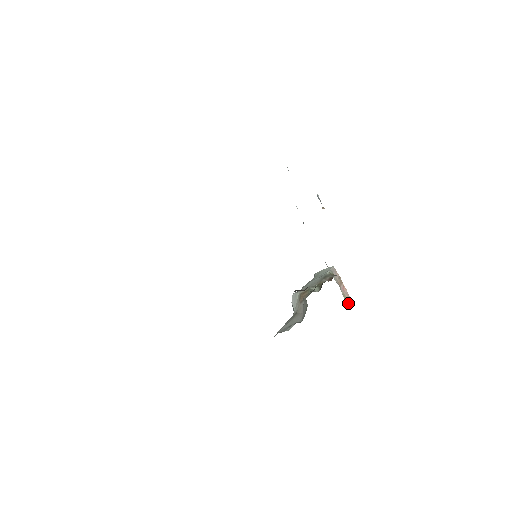
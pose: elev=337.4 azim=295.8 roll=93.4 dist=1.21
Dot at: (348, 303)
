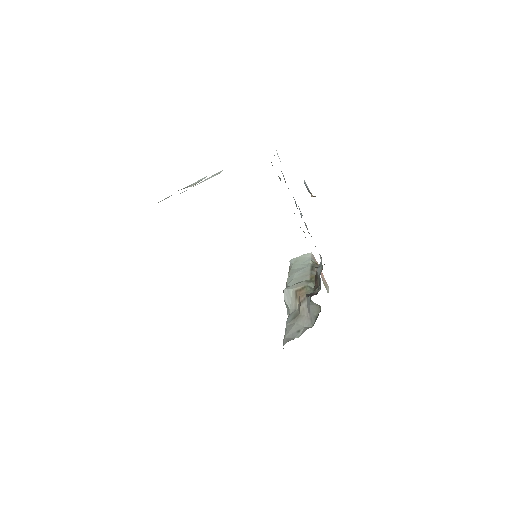
Dot at: (327, 290)
